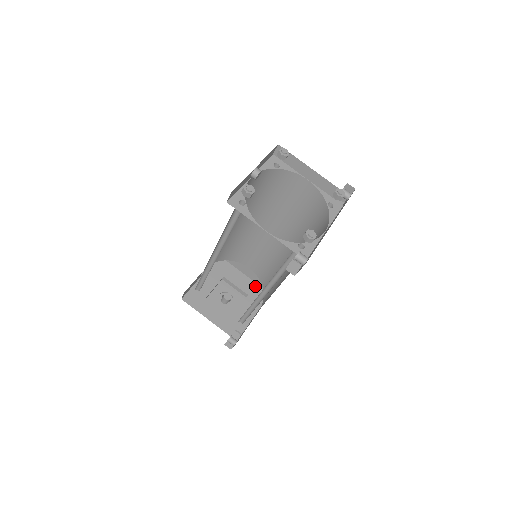
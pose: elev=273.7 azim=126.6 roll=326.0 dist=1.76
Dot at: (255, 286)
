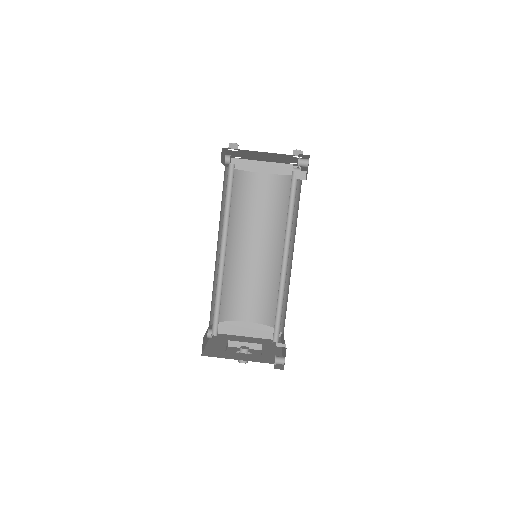
Dot at: (263, 340)
